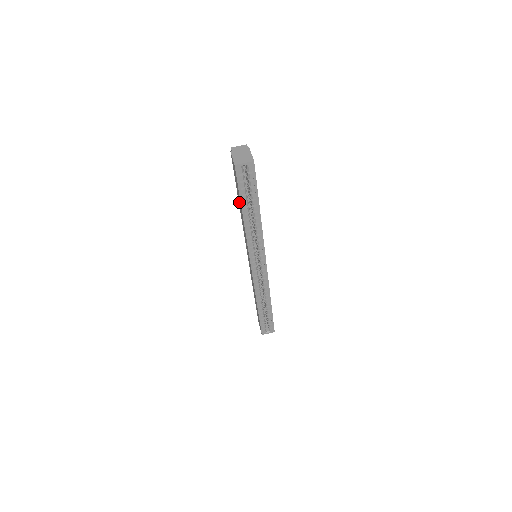
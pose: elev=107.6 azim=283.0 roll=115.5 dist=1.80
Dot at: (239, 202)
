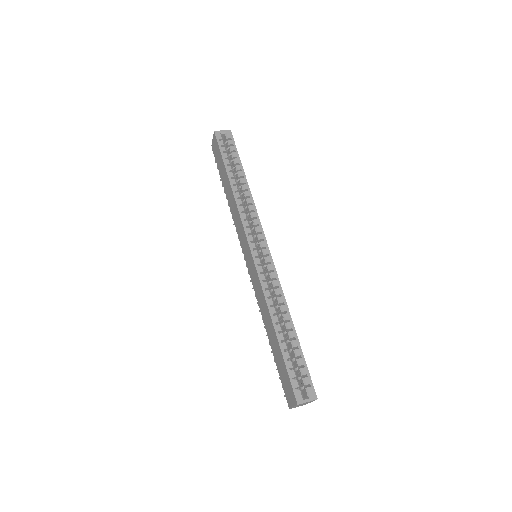
Dot at: (225, 183)
